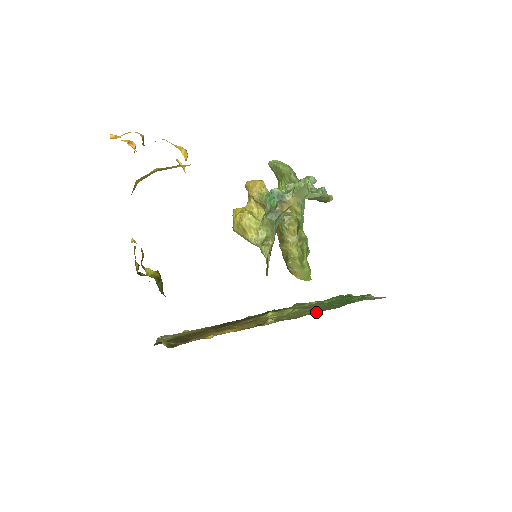
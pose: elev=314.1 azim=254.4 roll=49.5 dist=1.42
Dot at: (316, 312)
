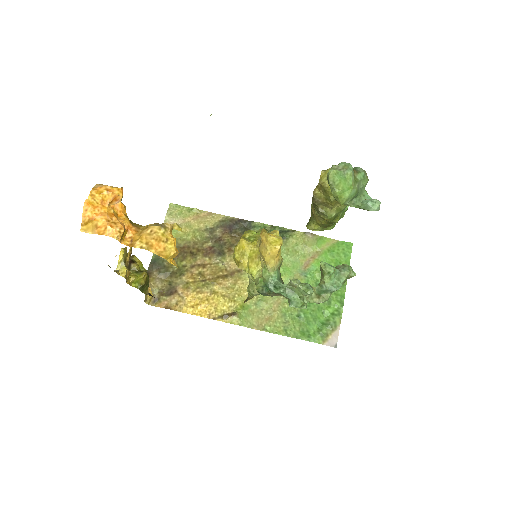
Dot at: (276, 326)
